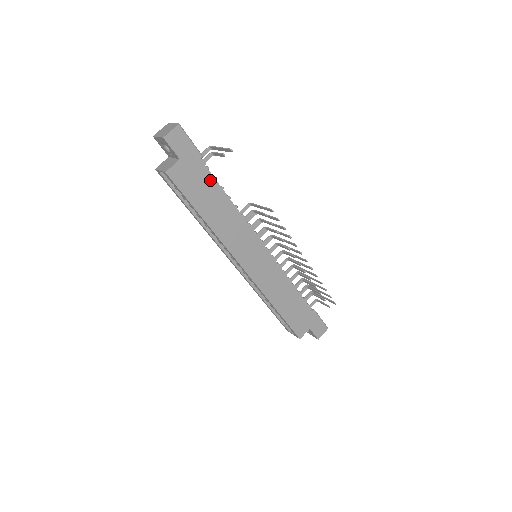
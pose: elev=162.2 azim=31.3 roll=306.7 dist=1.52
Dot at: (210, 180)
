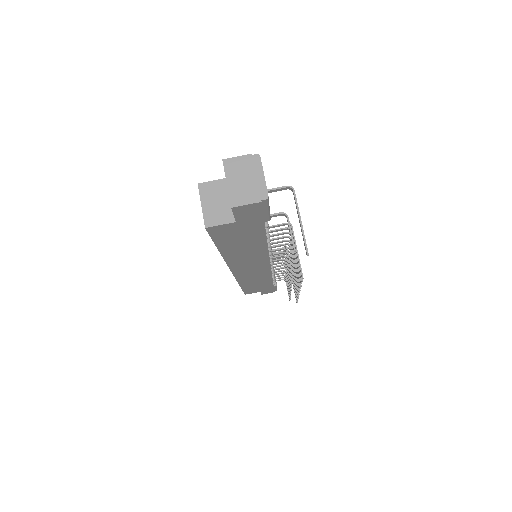
Dot at: (259, 234)
